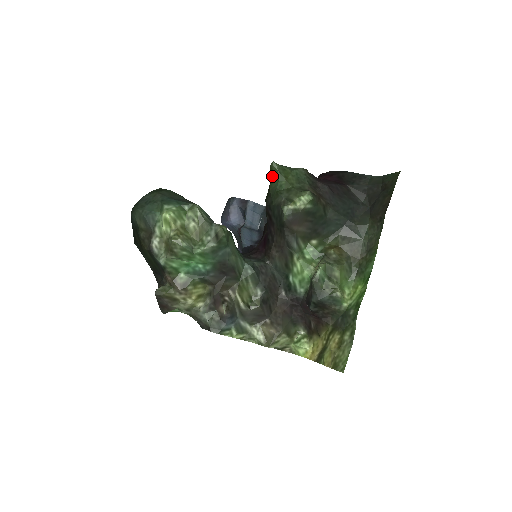
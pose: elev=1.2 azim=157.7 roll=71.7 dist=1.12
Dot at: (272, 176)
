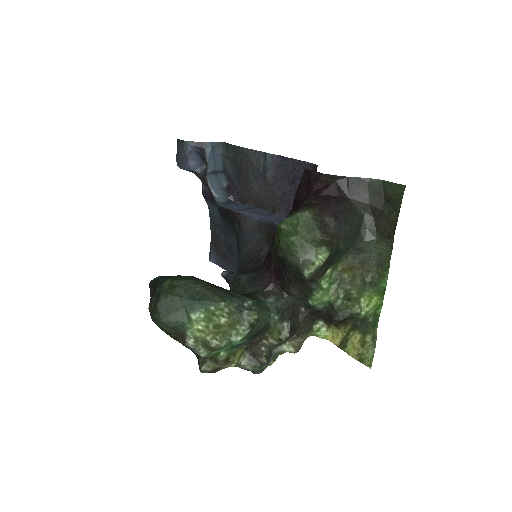
Dot at: (281, 233)
